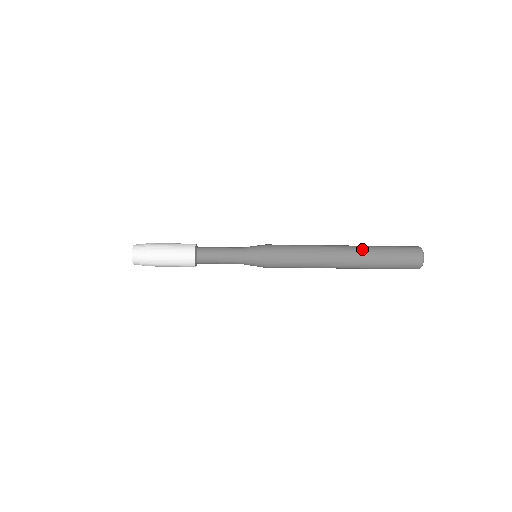
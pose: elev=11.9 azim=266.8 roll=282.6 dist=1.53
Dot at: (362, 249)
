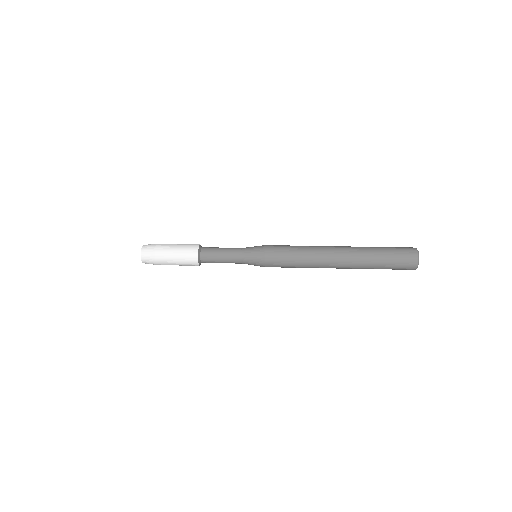
Dot at: (357, 267)
